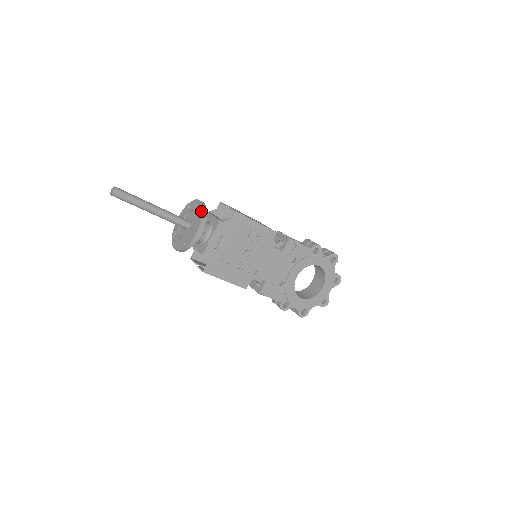
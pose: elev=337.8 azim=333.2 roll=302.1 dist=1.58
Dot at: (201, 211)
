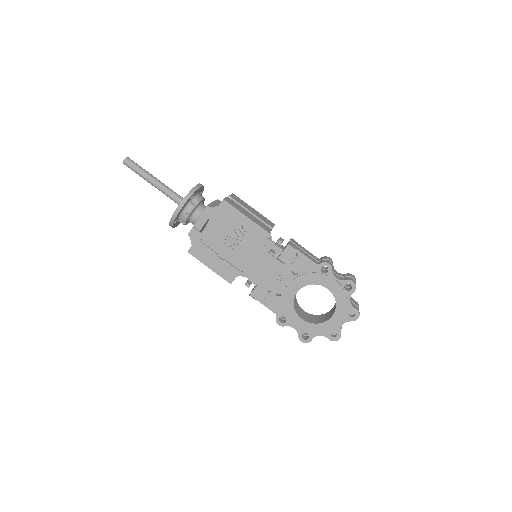
Dot at: (189, 192)
